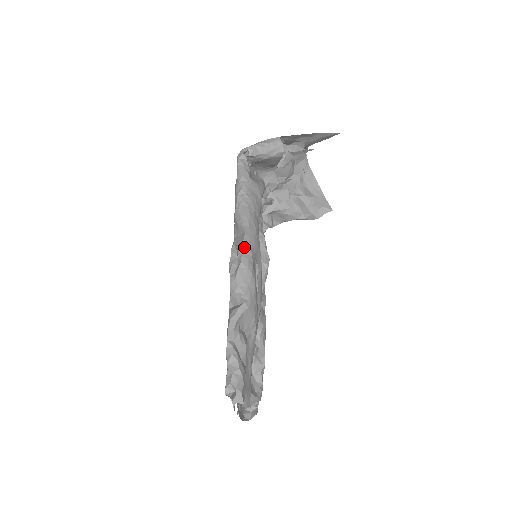
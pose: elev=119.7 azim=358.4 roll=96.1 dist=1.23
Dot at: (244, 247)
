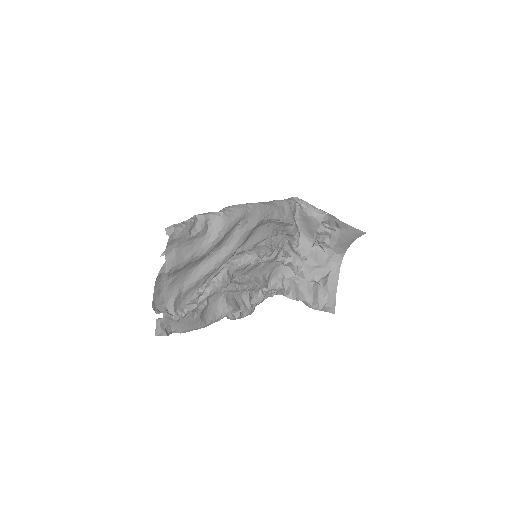
Dot at: (251, 204)
